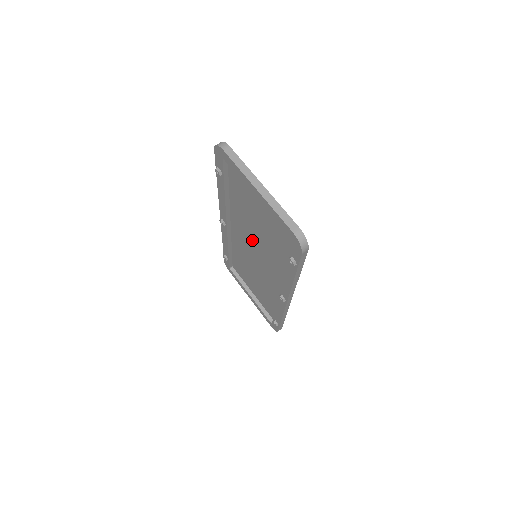
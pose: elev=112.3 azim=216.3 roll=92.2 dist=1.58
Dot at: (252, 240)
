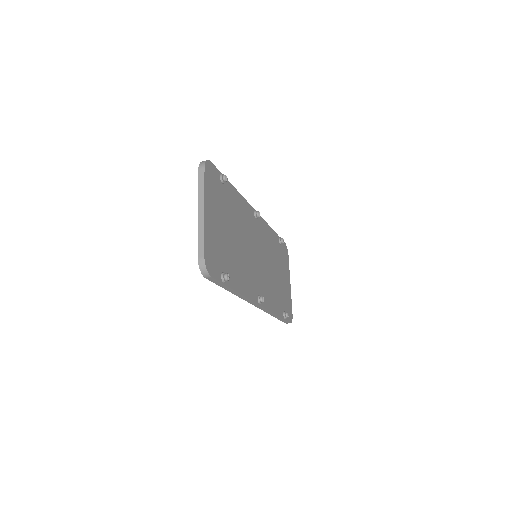
Dot at: (248, 243)
